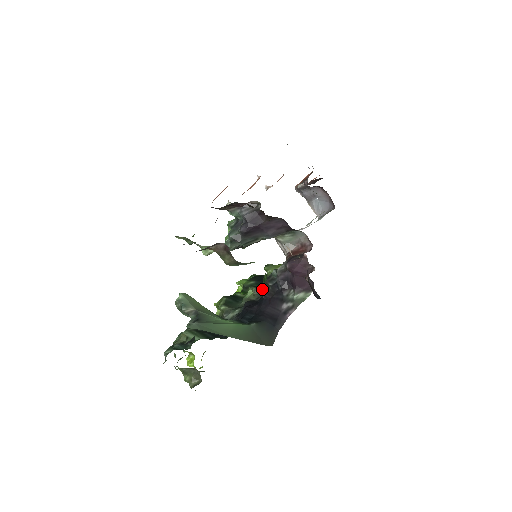
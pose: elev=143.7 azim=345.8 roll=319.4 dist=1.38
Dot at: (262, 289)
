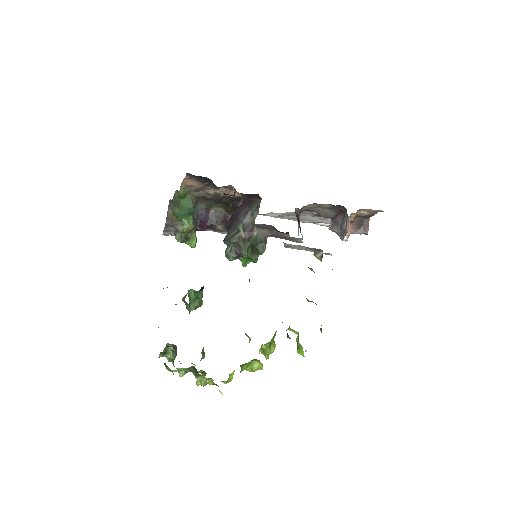
Dot at: occluded
